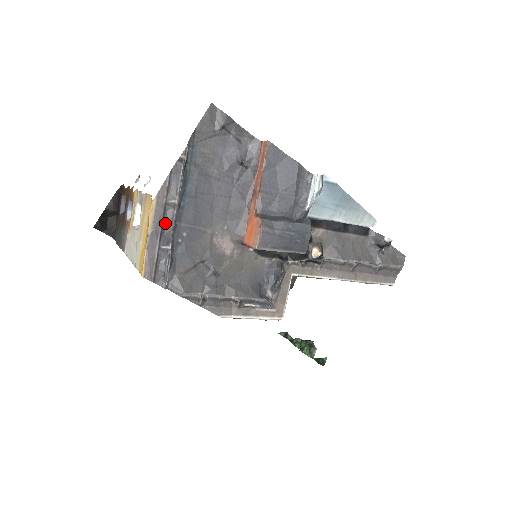
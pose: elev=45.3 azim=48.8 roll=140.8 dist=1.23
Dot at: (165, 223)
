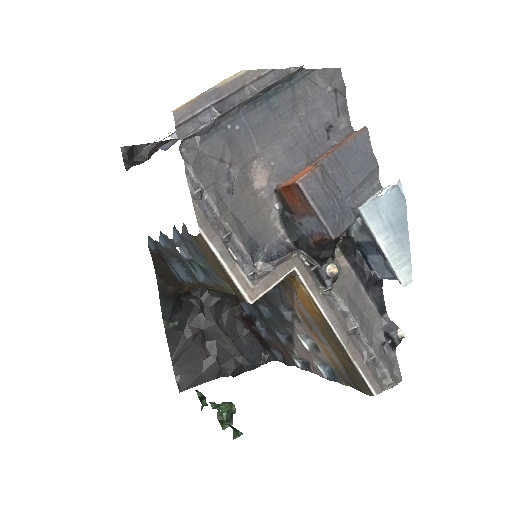
Dot at: (233, 98)
